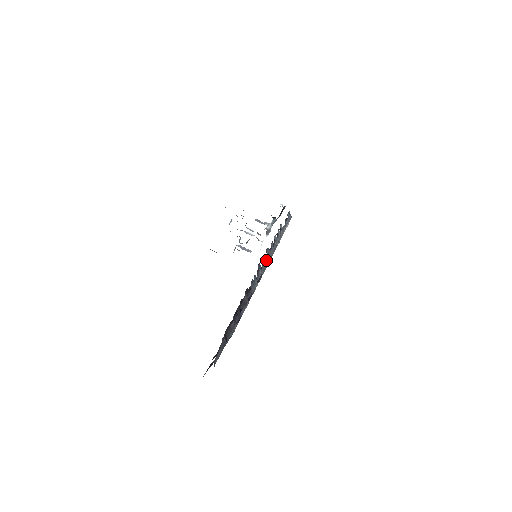
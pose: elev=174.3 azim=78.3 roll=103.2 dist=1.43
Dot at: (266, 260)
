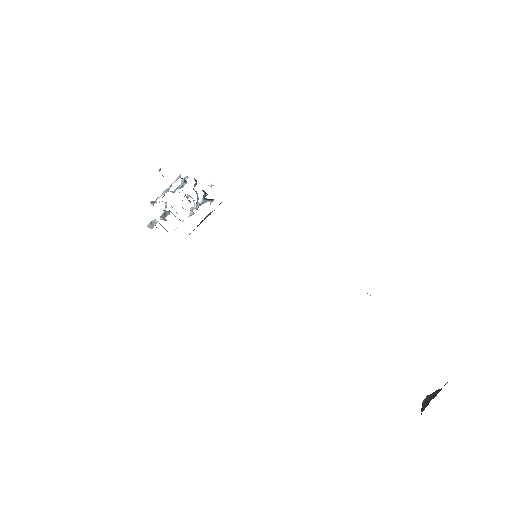
Dot at: occluded
